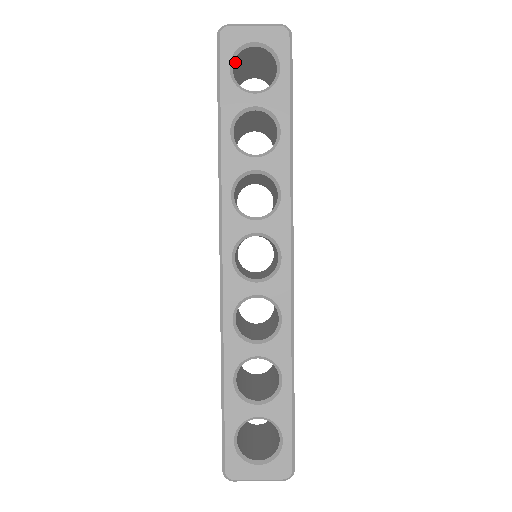
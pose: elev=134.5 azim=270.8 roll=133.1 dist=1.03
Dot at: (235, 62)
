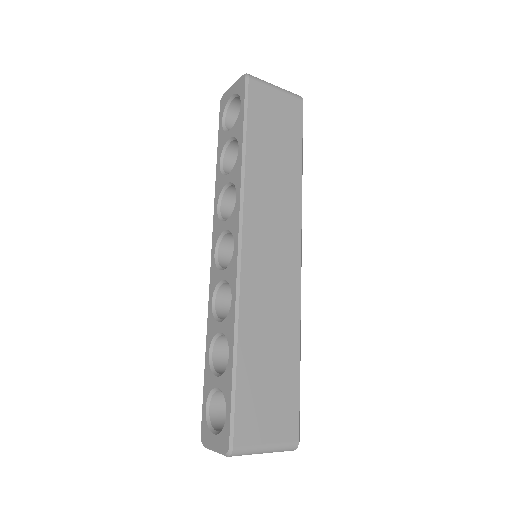
Dot at: (232, 115)
